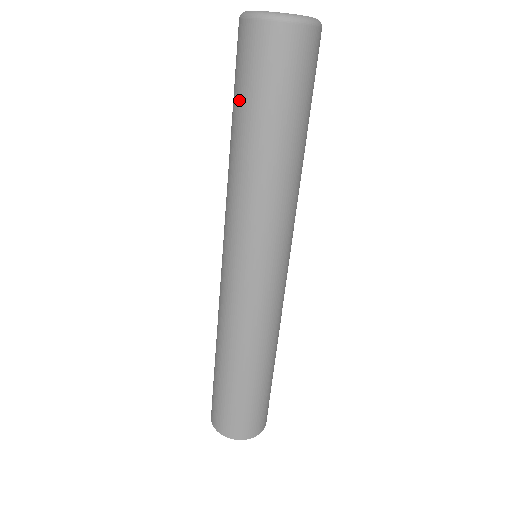
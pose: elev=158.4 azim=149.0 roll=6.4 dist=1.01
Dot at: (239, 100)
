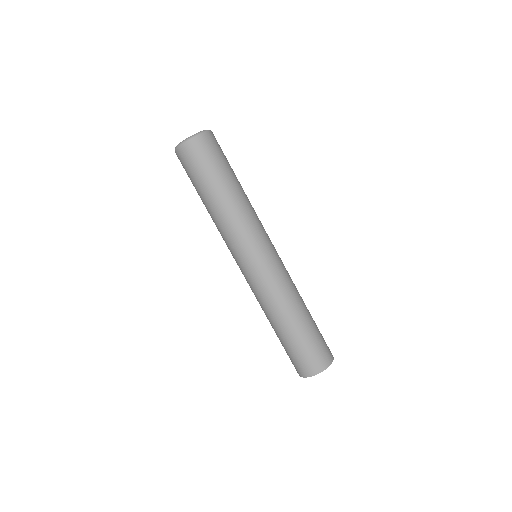
Dot at: occluded
